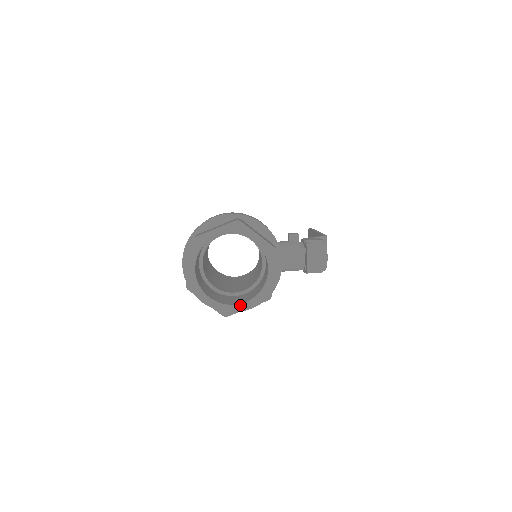
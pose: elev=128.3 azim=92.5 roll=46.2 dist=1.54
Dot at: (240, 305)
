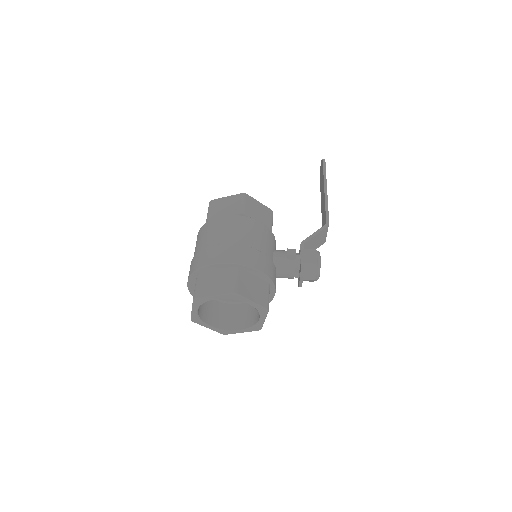
Dot at: (236, 331)
